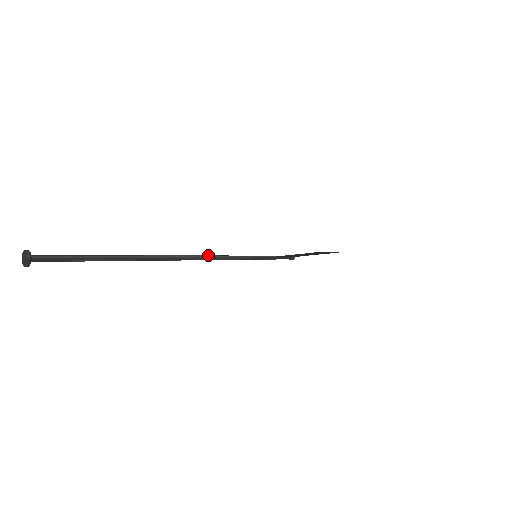
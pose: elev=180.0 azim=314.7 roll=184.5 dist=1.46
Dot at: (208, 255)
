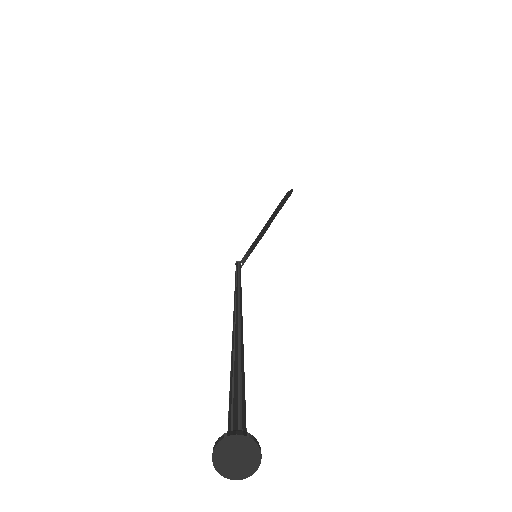
Dot at: (235, 294)
